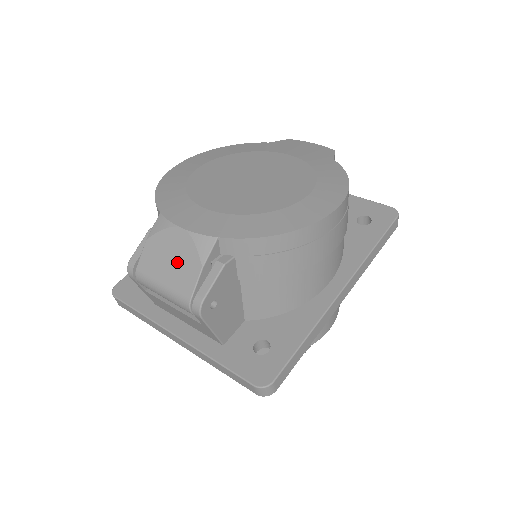
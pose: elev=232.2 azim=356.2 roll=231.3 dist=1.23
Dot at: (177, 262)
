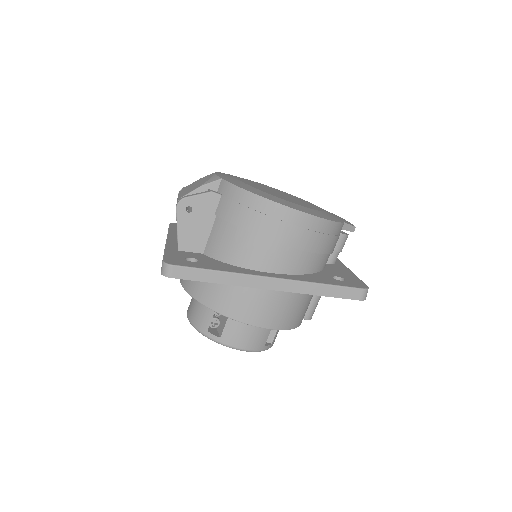
Dot at: (197, 185)
